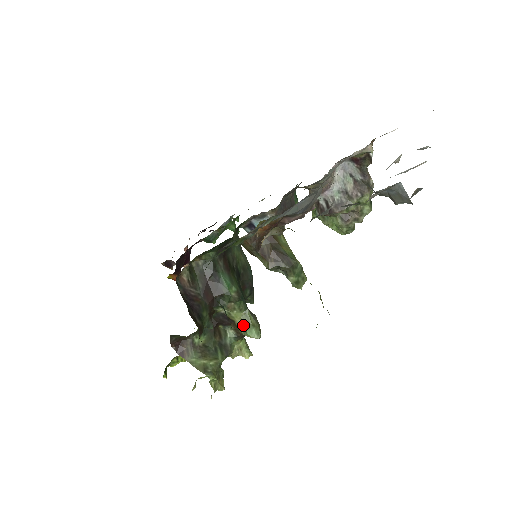
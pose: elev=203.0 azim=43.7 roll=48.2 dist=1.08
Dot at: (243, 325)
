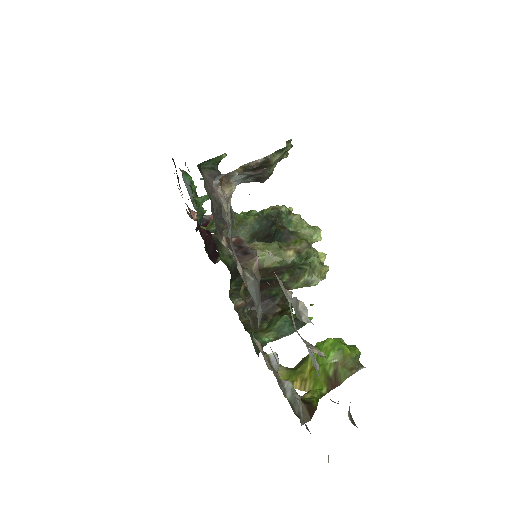
Dot at: occluded
